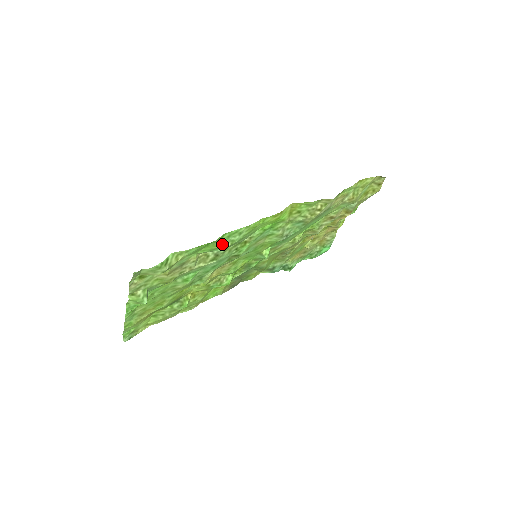
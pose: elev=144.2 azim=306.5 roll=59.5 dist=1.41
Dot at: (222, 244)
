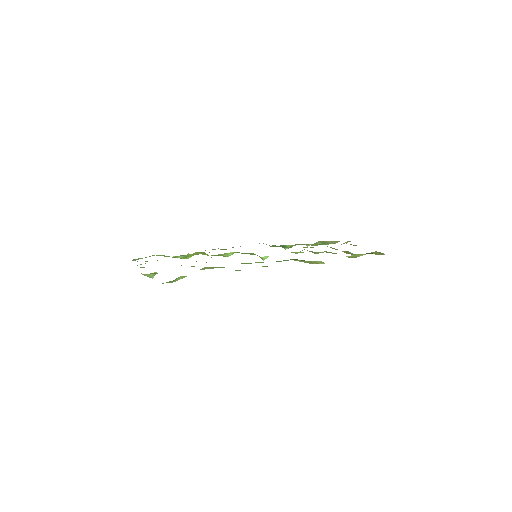
Dot at: occluded
